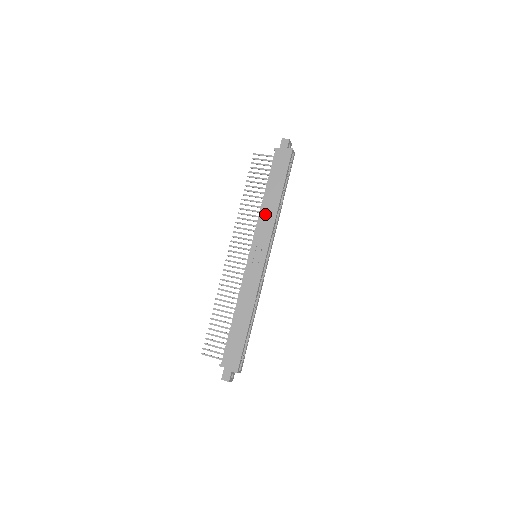
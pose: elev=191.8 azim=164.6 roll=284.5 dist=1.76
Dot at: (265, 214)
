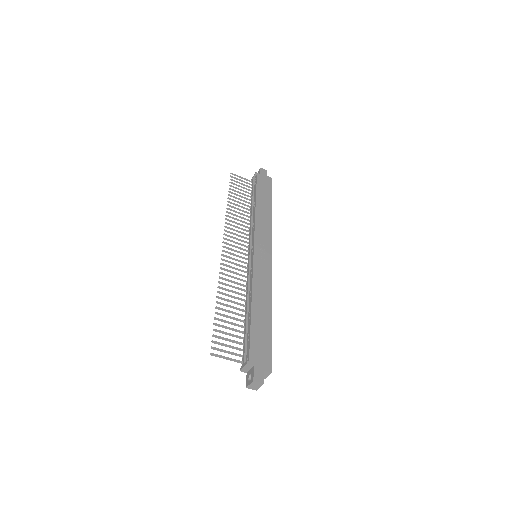
Dot at: (261, 219)
